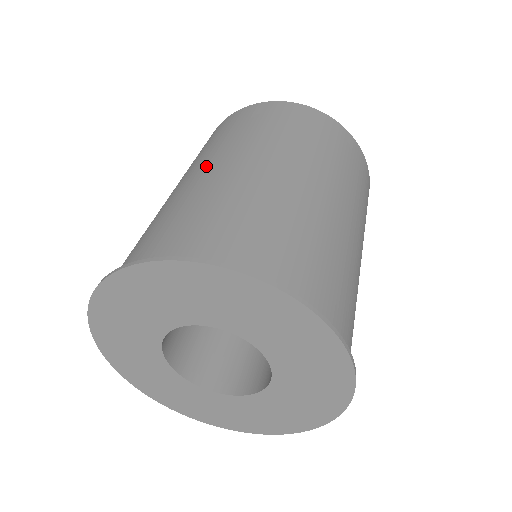
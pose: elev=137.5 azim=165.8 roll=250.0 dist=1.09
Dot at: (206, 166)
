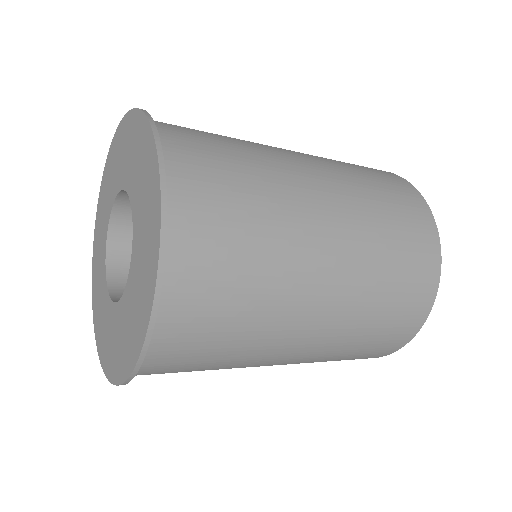
Dot at: occluded
